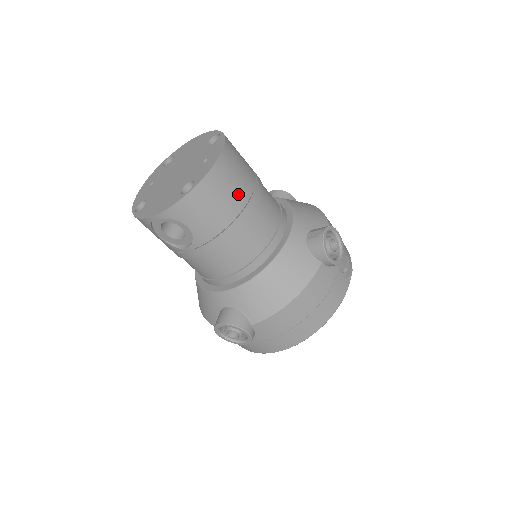
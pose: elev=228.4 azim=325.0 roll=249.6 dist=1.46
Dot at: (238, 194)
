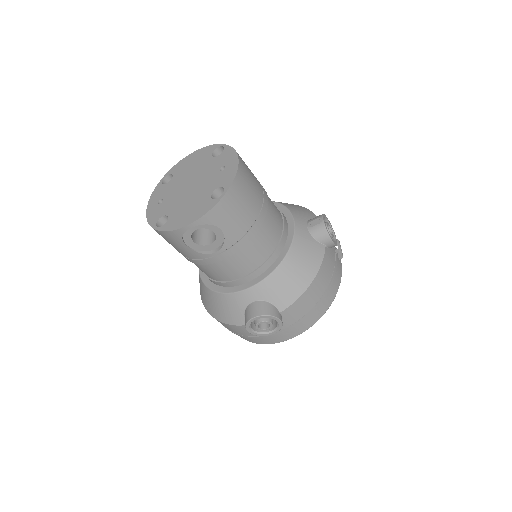
Dot at: (256, 194)
